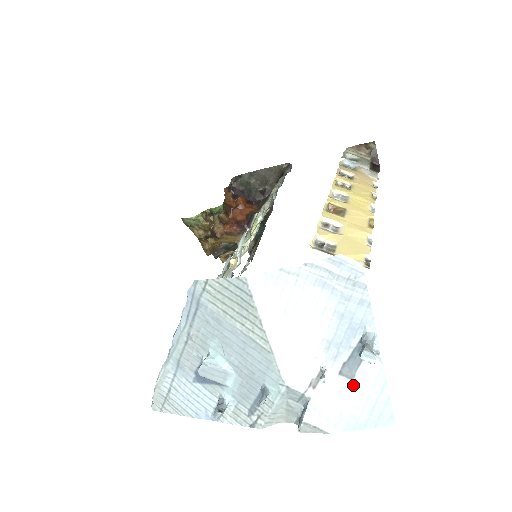
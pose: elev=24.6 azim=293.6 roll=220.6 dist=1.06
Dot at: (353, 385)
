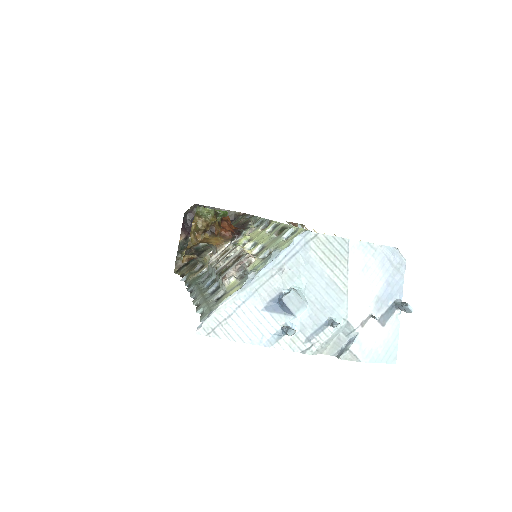
Dot at: (383, 331)
